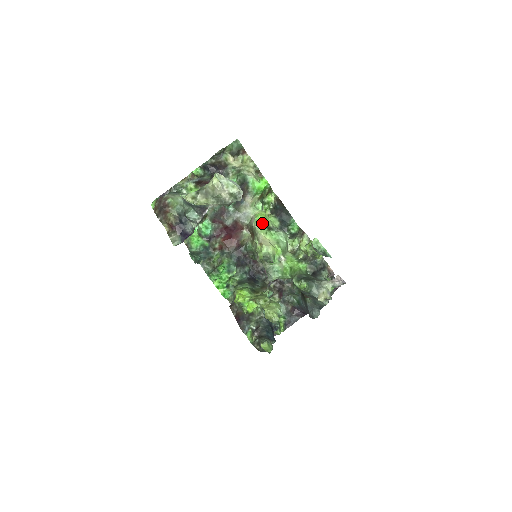
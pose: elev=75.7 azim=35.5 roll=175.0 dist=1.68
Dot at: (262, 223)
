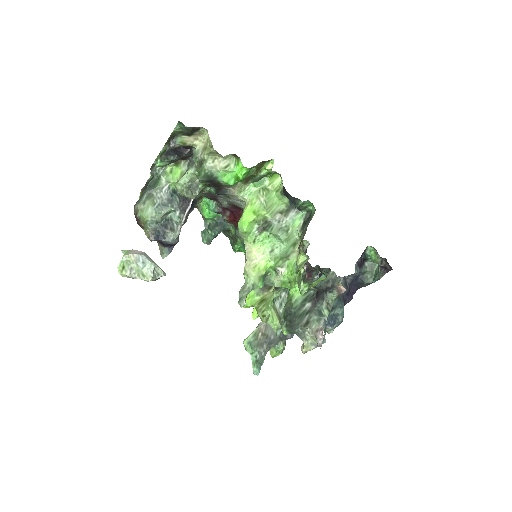
Dot at: (244, 233)
